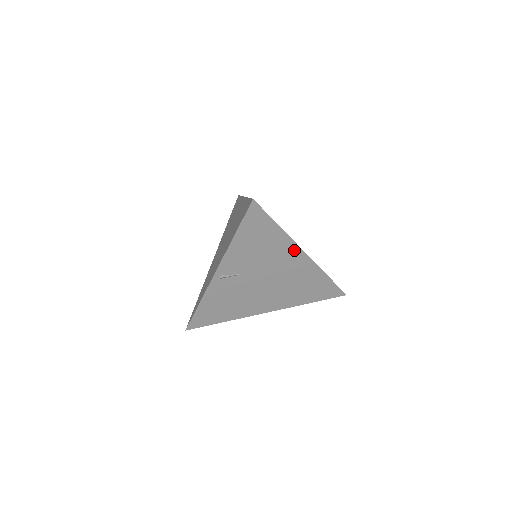
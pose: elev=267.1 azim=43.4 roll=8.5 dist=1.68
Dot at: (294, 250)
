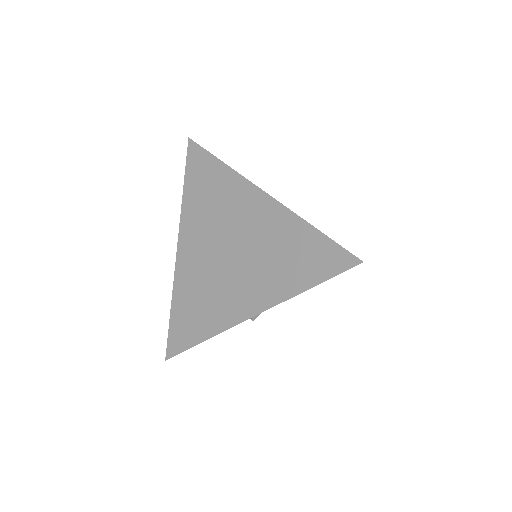
Dot at: occluded
